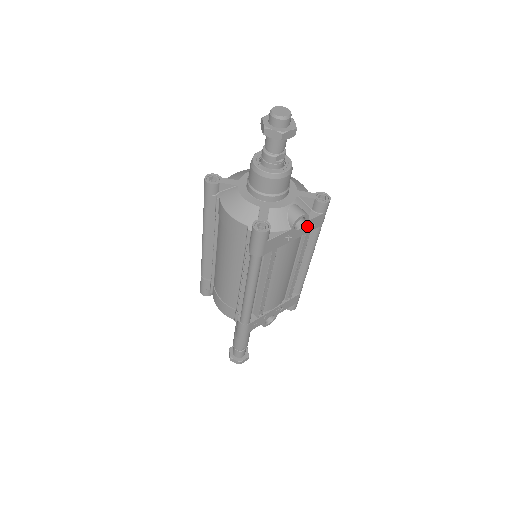
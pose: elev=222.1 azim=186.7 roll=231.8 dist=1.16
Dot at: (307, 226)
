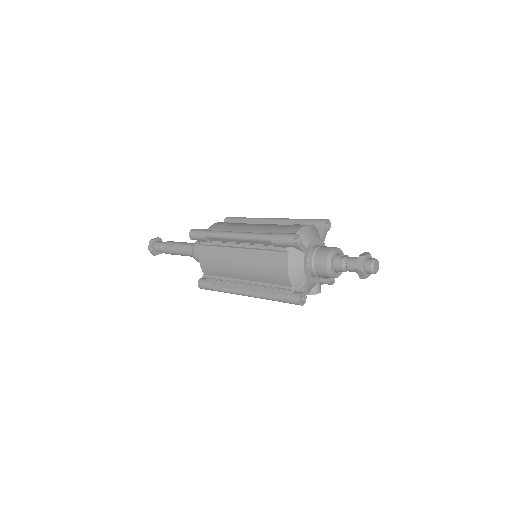
Dot at: occluded
